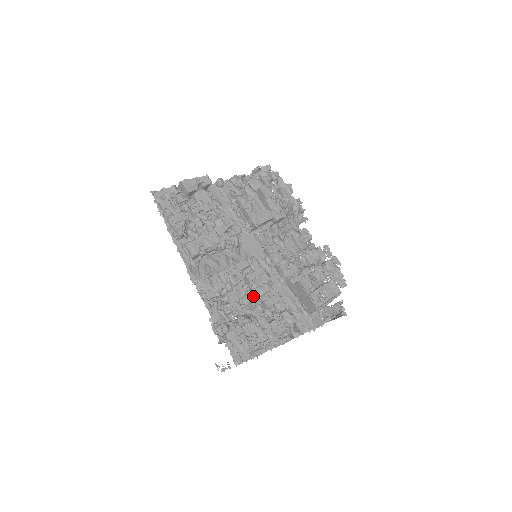
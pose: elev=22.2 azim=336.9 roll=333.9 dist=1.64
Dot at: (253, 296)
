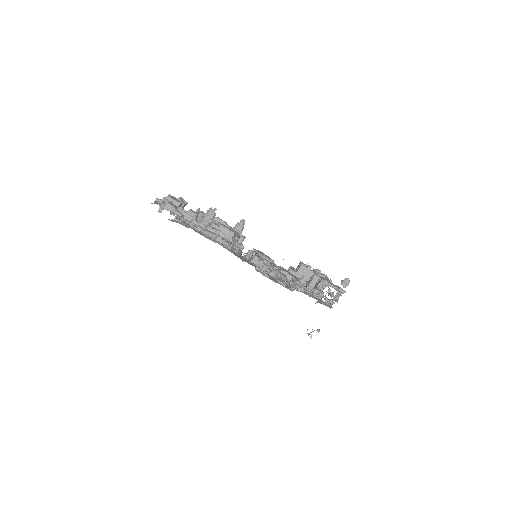
Dot at: occluded
